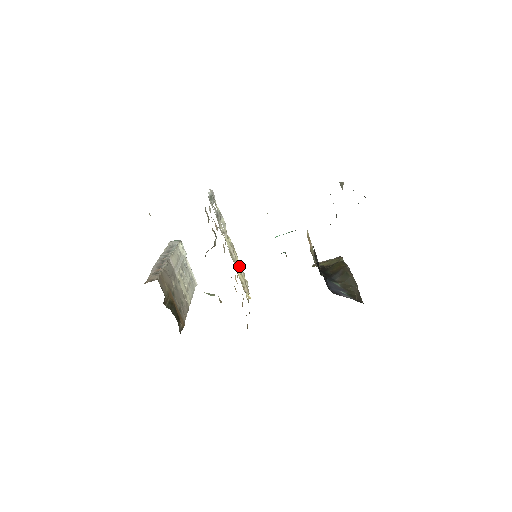
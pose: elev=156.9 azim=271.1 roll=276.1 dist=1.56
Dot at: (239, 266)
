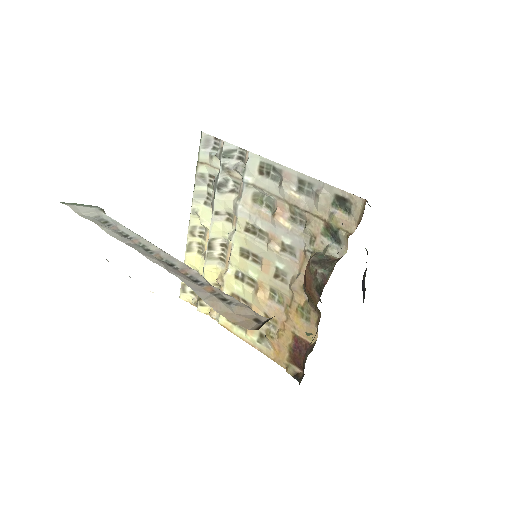
Dot at: (194, 263)
